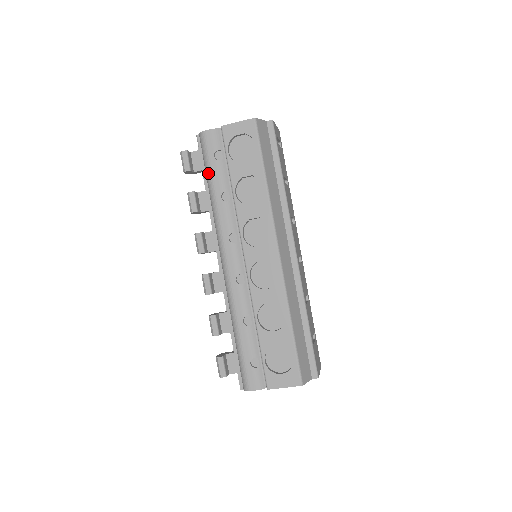
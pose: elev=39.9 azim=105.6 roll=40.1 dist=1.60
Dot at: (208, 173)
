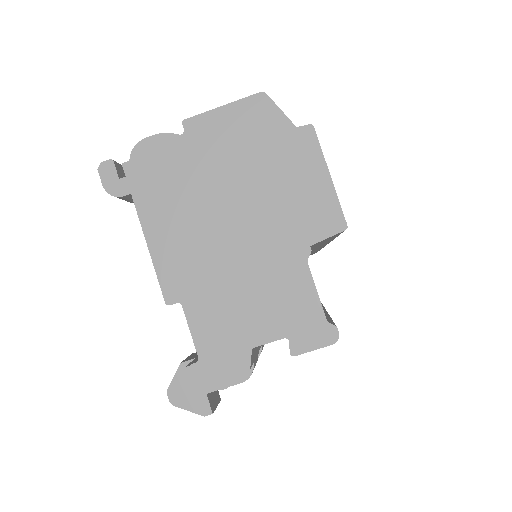
Dot at: occluded
